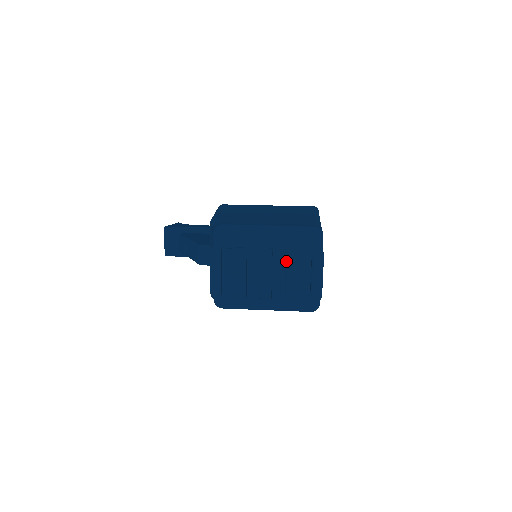
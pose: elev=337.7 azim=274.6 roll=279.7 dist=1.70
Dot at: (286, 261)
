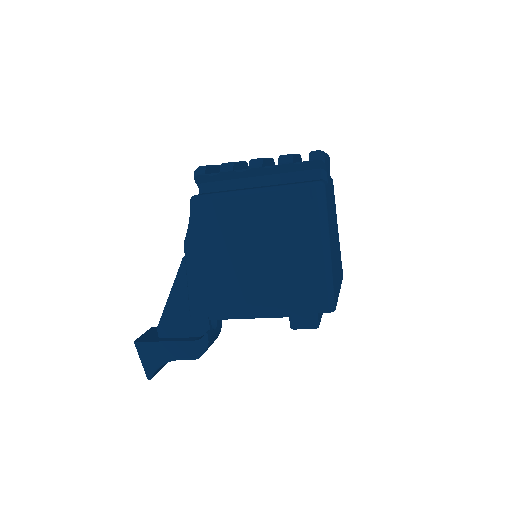
Dot at: occluded
